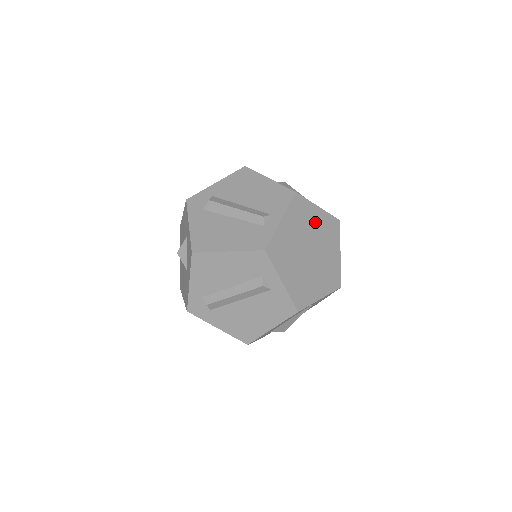
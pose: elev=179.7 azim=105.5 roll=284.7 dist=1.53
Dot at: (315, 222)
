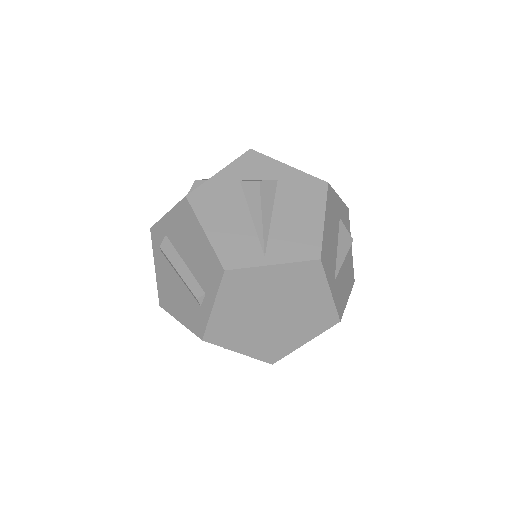
Dot at: (272, 283)
